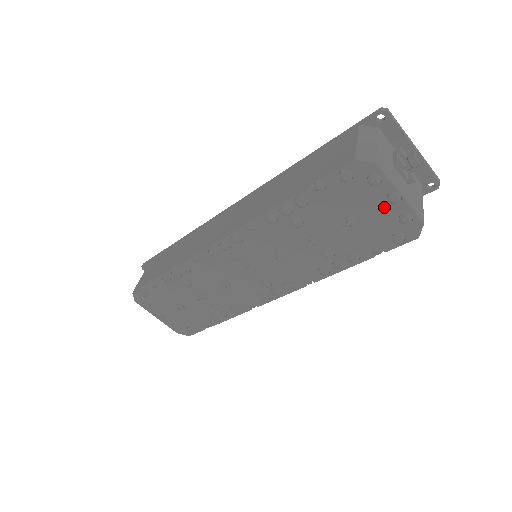
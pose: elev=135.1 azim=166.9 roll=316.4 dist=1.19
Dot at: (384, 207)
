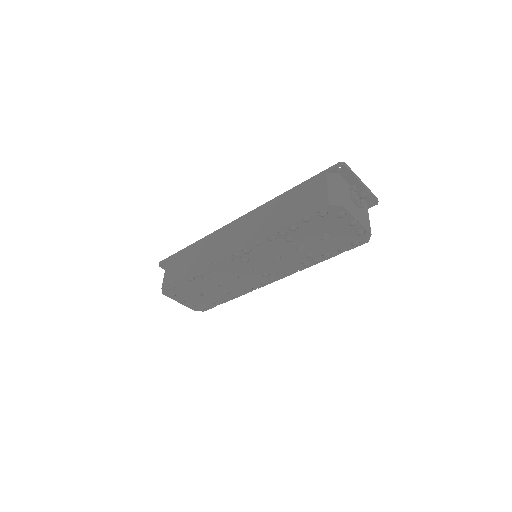
Dot at: (347, 228)
